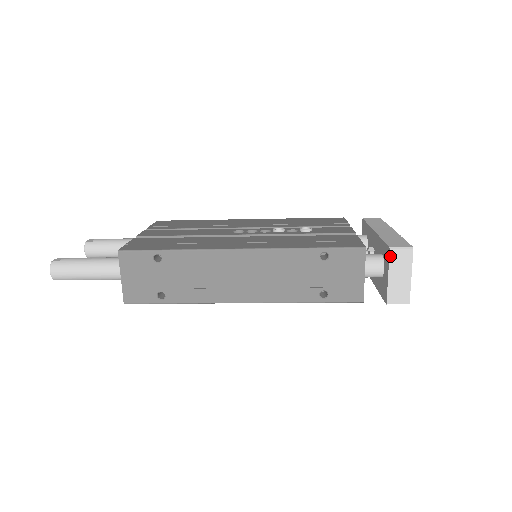
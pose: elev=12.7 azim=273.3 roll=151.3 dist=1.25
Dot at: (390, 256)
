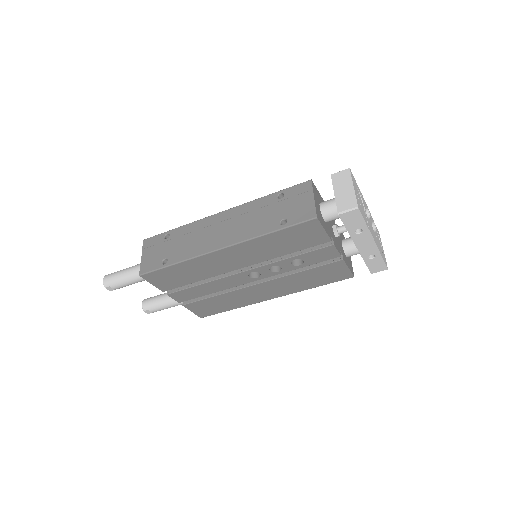
Dot at: (332, 179)
